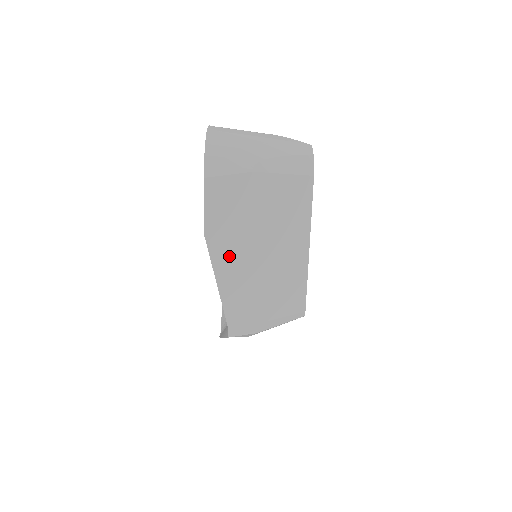
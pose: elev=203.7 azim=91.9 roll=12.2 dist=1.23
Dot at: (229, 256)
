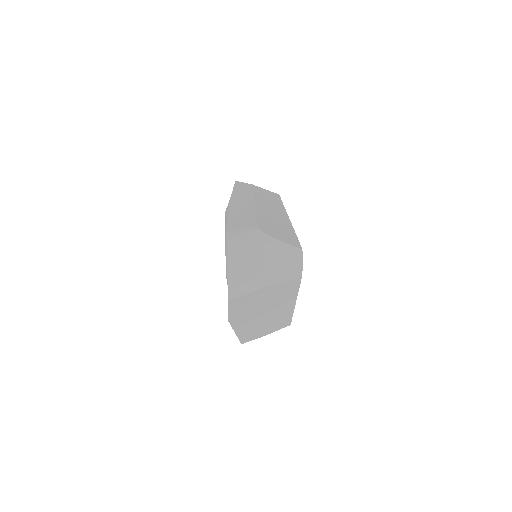
Dot at: (243, 322)
